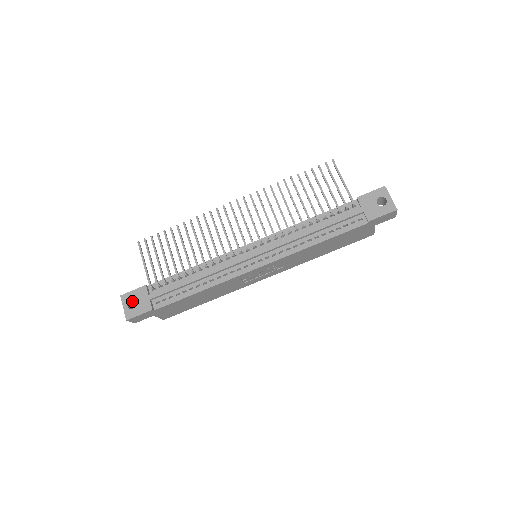
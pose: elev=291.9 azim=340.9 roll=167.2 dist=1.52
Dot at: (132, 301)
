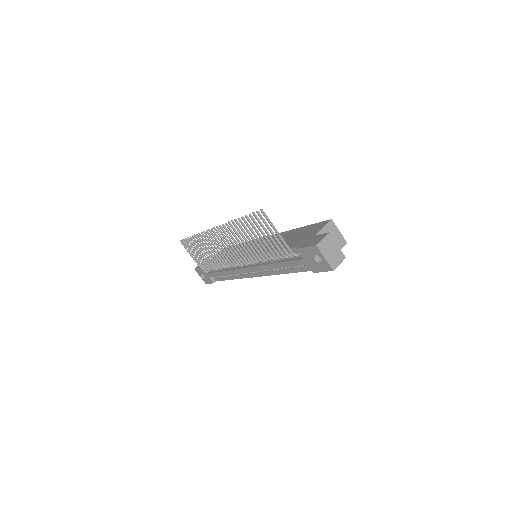
Dot at: occluded
